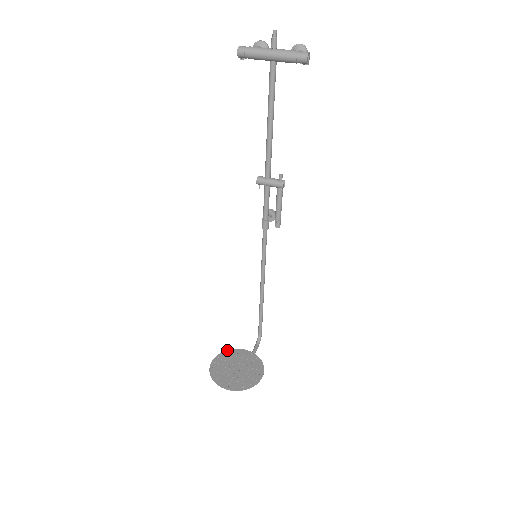
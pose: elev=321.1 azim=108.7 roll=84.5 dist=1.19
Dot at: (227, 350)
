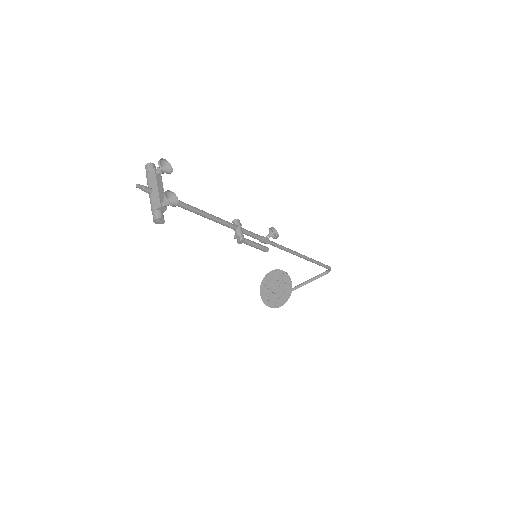
Dot at: (283, 271)
